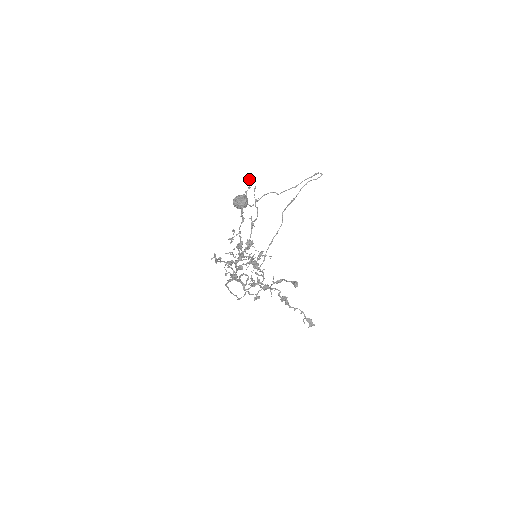
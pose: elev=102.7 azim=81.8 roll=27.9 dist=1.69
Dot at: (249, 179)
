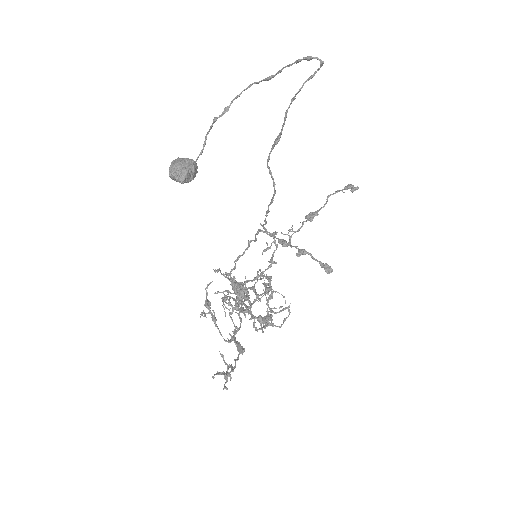
Dot at: (214, 375)
